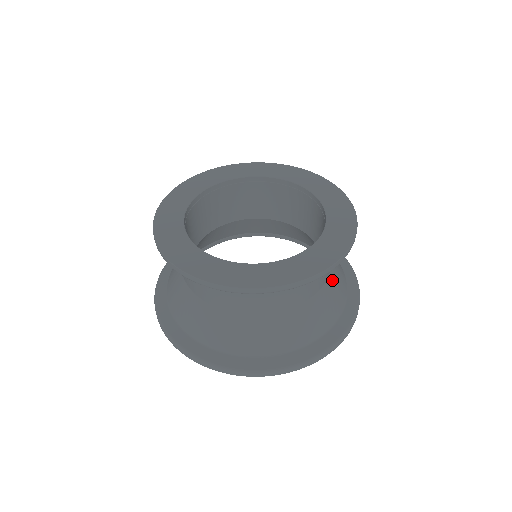
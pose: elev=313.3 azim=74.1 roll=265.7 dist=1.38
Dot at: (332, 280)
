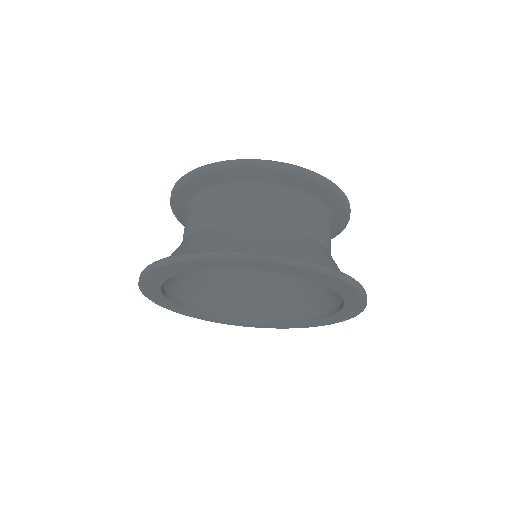
Dot at: (319, 247)
